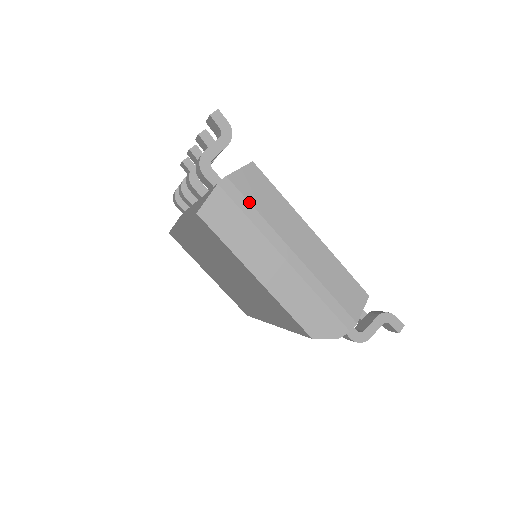
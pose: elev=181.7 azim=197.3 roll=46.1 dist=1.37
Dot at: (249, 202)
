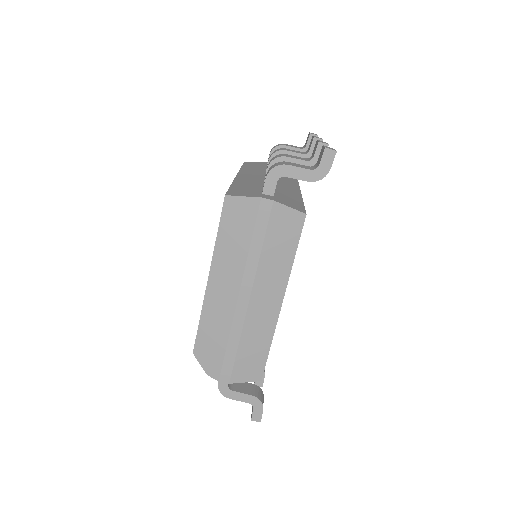
Dot at: (265, 234)
